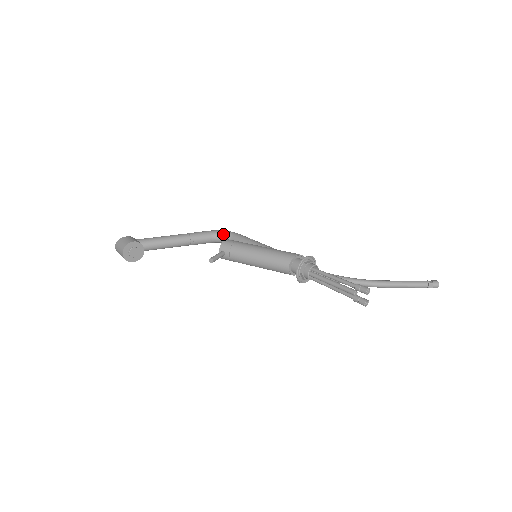
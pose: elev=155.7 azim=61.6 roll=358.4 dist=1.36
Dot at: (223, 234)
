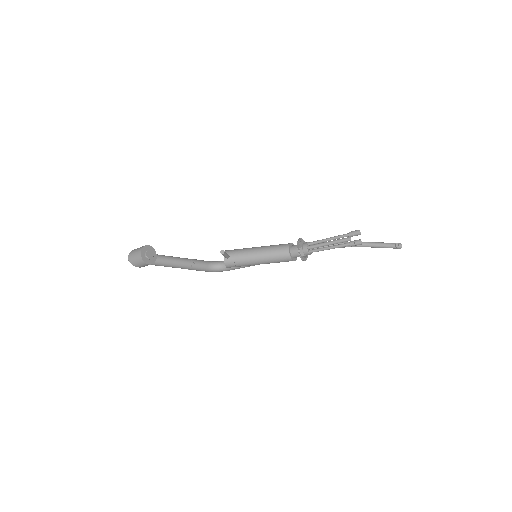
Dot at: (218, 262)
